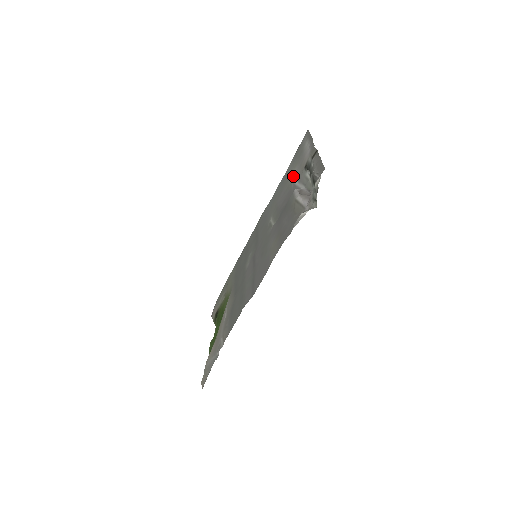
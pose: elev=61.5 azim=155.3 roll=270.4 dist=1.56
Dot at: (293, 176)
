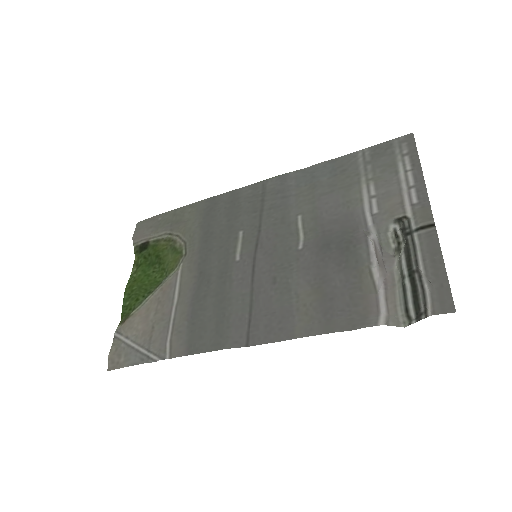
Dot at: (365, 198)
